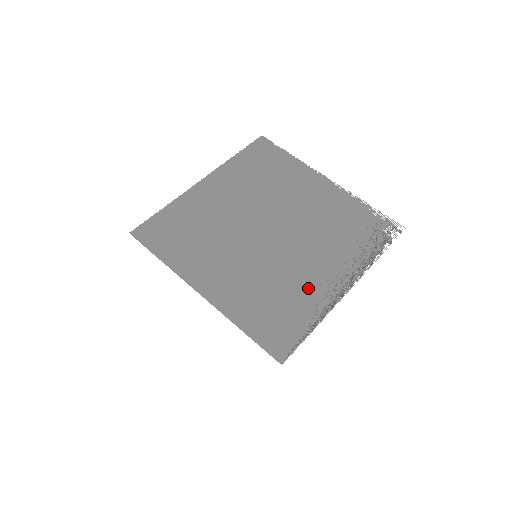
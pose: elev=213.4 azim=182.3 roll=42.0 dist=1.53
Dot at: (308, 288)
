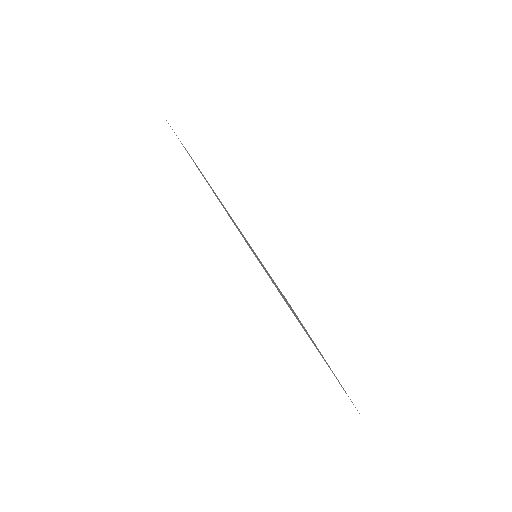
Dot at: occluded
